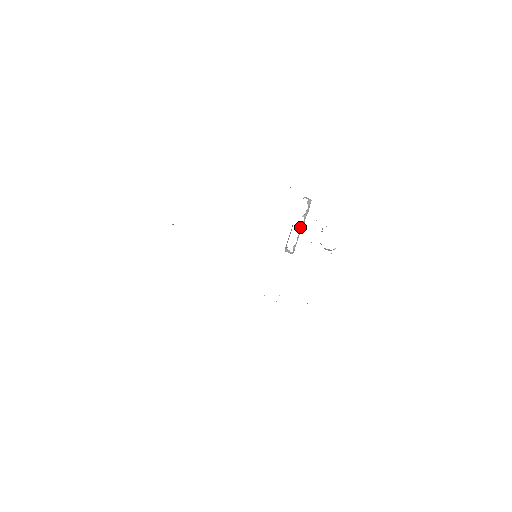
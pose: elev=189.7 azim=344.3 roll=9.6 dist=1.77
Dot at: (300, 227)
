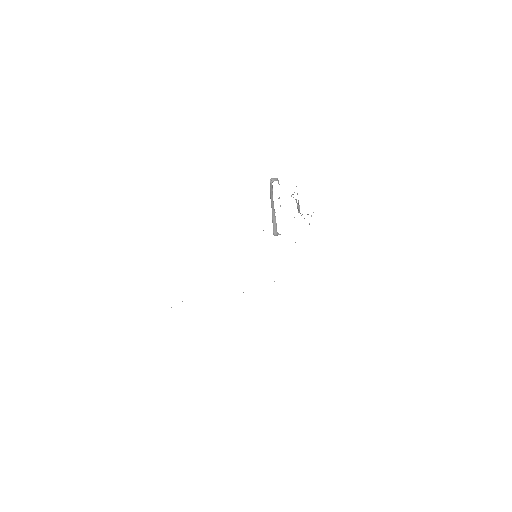
Dot at: occluded
